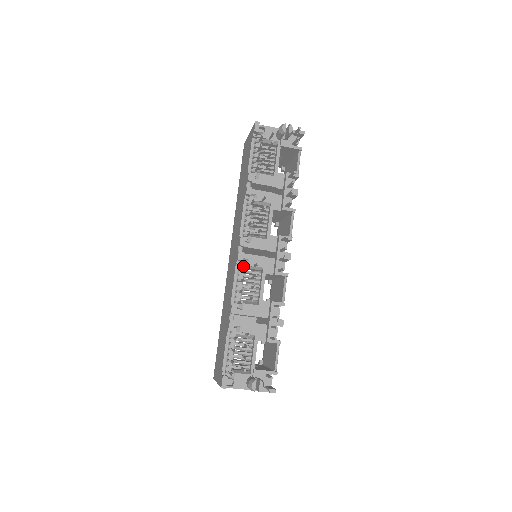
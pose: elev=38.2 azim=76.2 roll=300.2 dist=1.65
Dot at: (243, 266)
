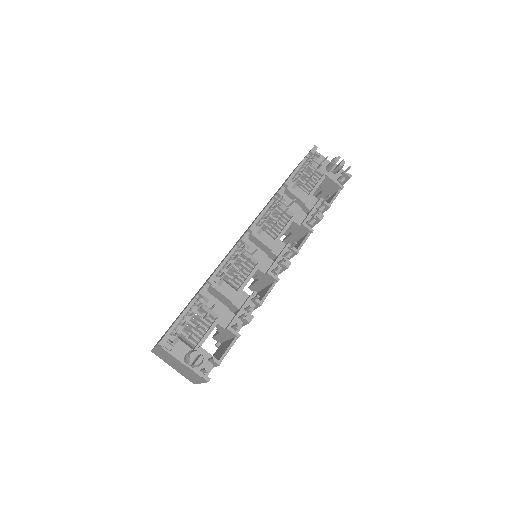
Dot at: occluded
